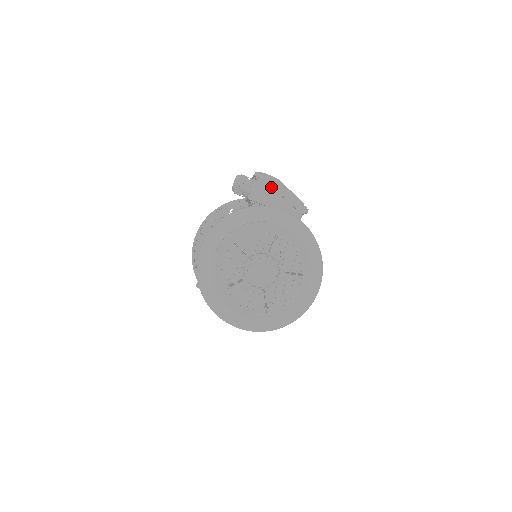
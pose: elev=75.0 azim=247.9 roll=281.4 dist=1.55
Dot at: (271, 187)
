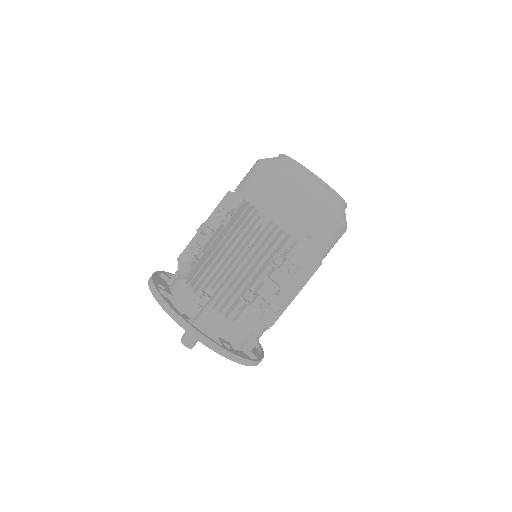
Dot at: occluded
